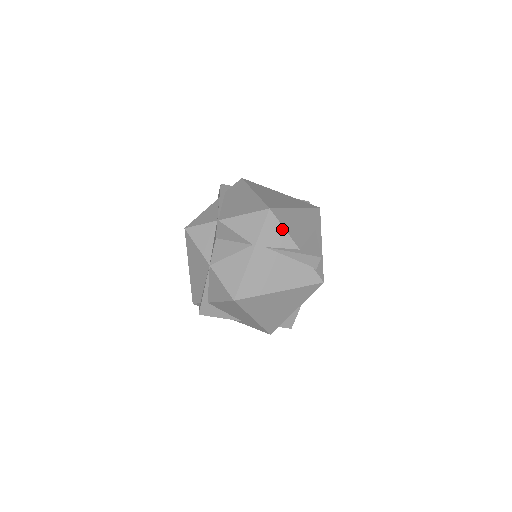
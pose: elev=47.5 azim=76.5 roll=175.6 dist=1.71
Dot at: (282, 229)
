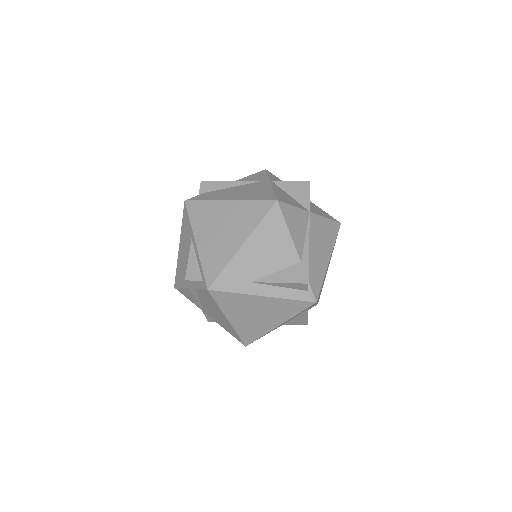
Dot at: occluded
